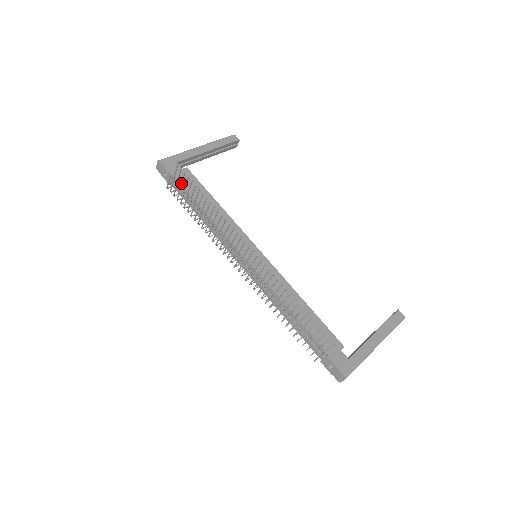
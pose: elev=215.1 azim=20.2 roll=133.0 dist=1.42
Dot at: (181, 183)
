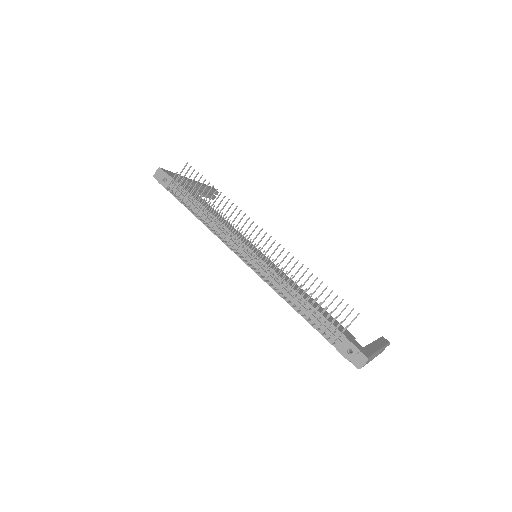
Dot at: (186, 182)
